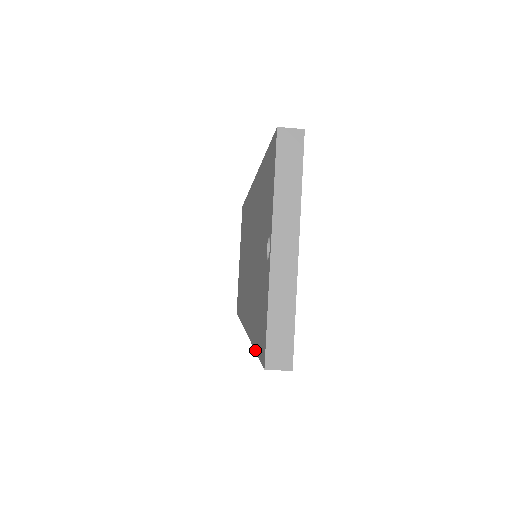
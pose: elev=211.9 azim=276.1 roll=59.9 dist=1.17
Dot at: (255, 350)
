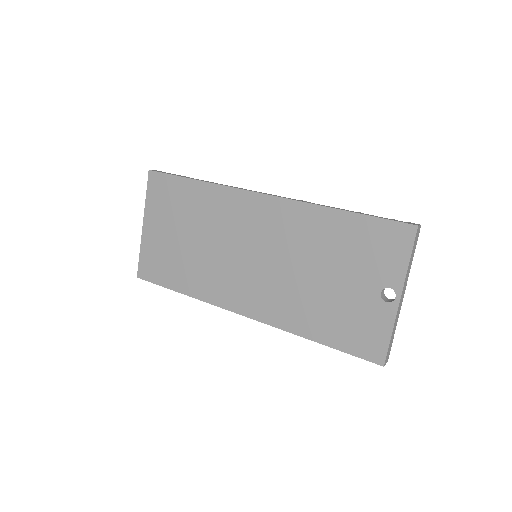
Dot at: (330, 346)
